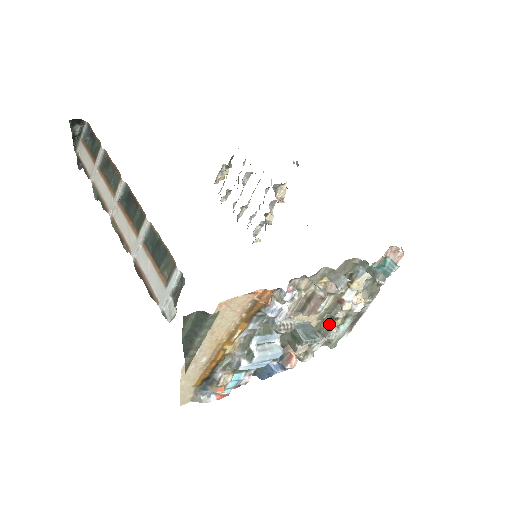
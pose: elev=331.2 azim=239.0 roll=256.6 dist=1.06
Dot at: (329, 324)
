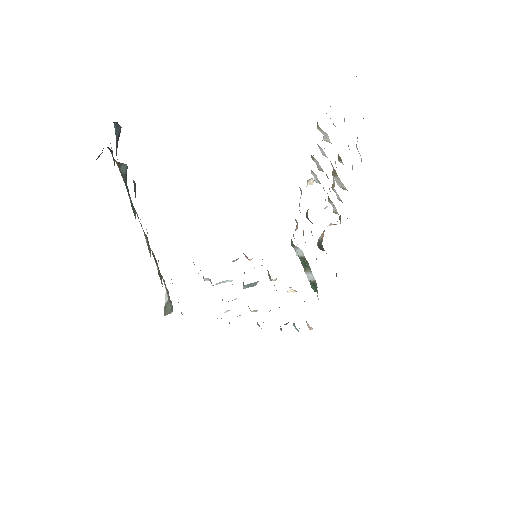
Dot at: (271, 280)
